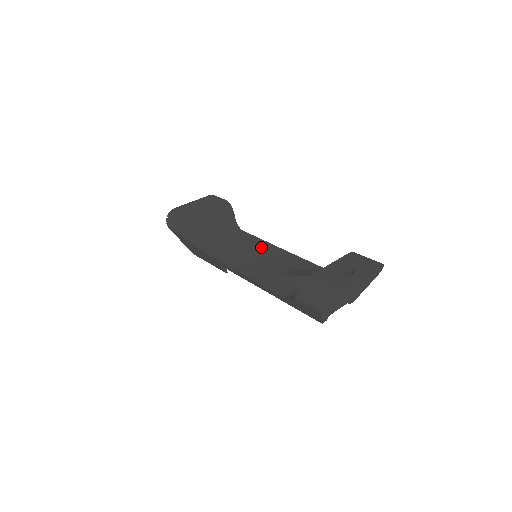
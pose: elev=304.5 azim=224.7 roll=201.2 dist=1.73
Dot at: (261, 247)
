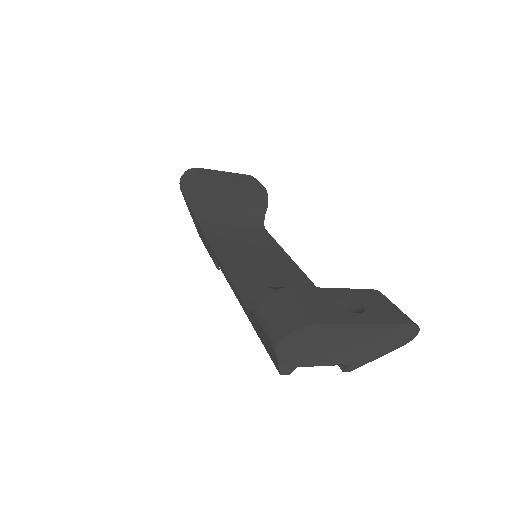
Dot at: (272, 251)
